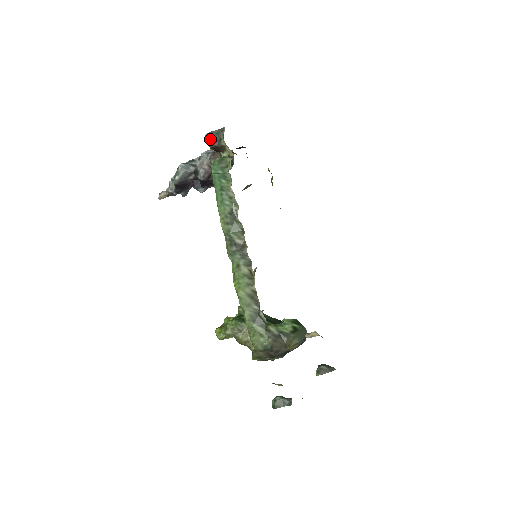
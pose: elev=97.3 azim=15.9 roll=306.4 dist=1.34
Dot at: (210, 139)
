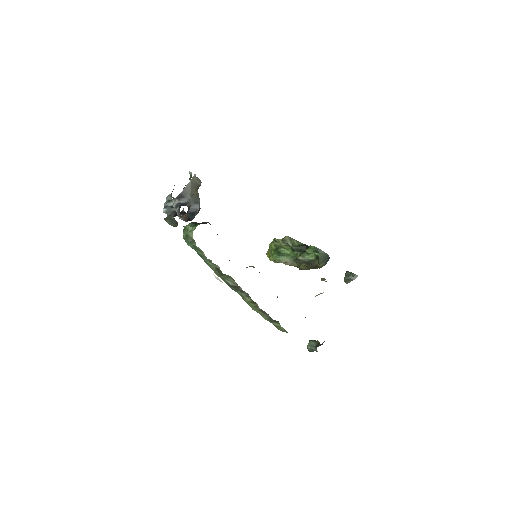
Dot at: (168, 223)
